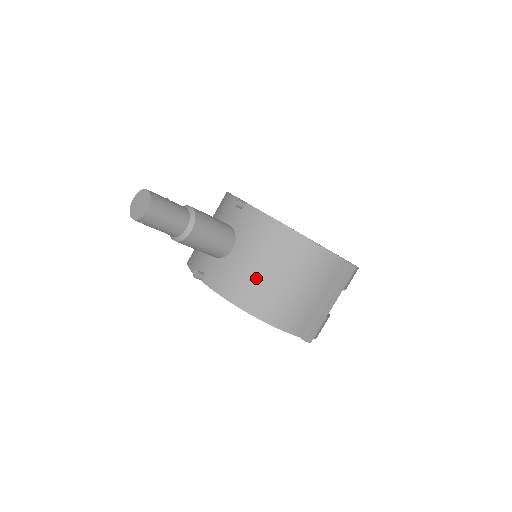
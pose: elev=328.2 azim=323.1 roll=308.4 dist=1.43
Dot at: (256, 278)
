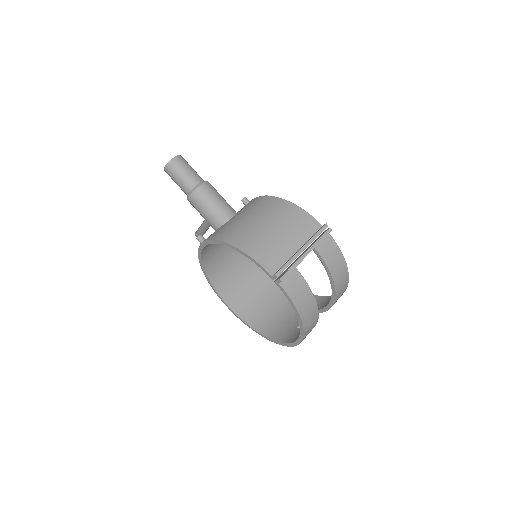
Dot at: (242, 224)
